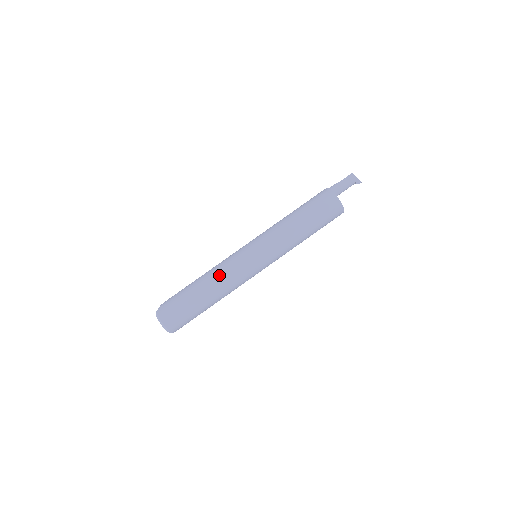
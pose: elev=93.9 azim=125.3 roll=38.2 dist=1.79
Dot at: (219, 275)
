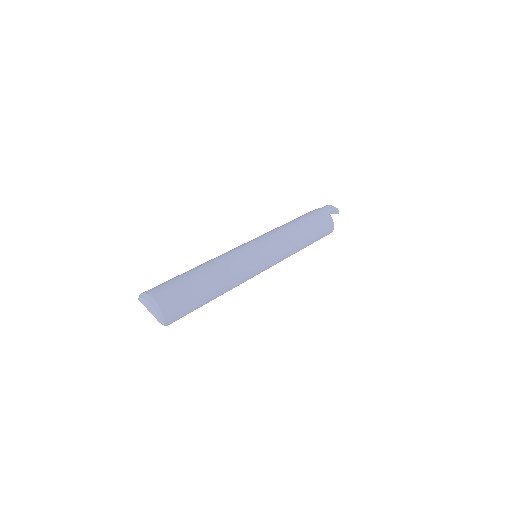
Dot at: (214, 258)
